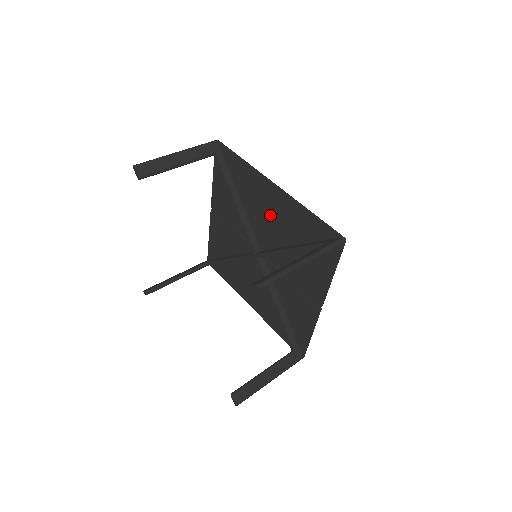
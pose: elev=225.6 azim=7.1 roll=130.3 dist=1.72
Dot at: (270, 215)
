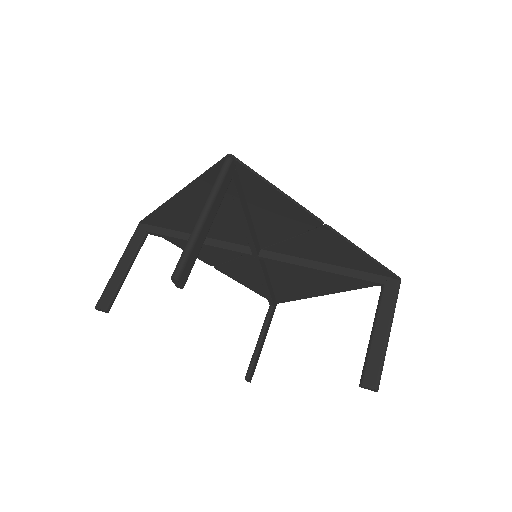
Dot at: occluded
